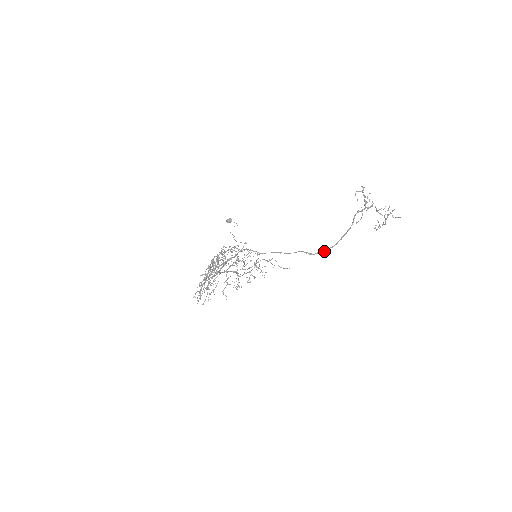
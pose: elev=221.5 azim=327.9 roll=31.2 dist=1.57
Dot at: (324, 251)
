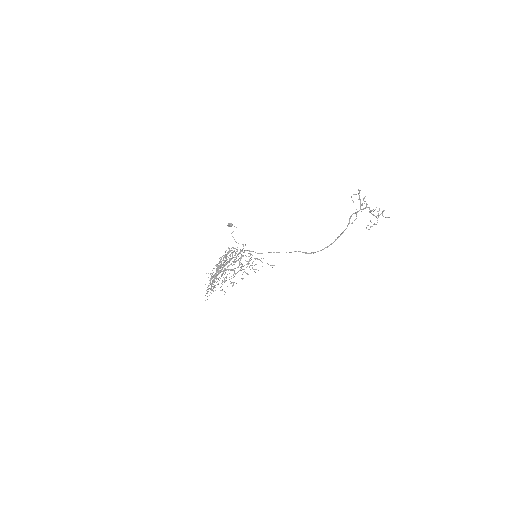
Dot at: (320, 250)
